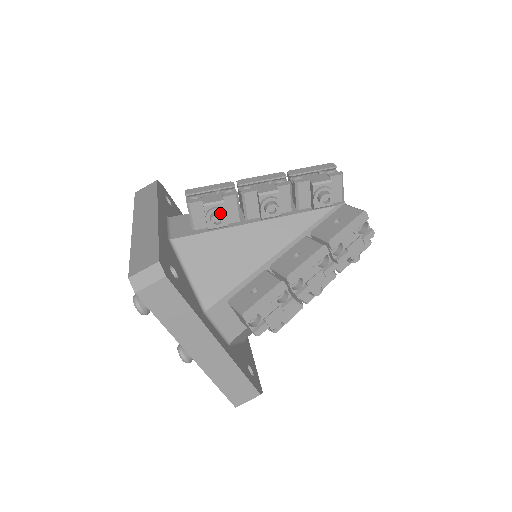
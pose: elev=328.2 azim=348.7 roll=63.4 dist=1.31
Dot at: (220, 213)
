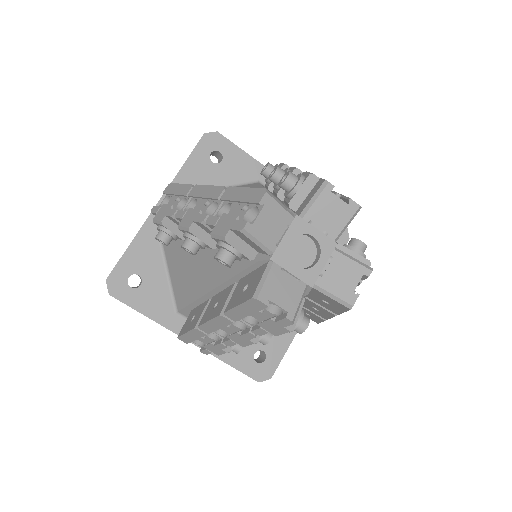
Dot at: (162, 234)
